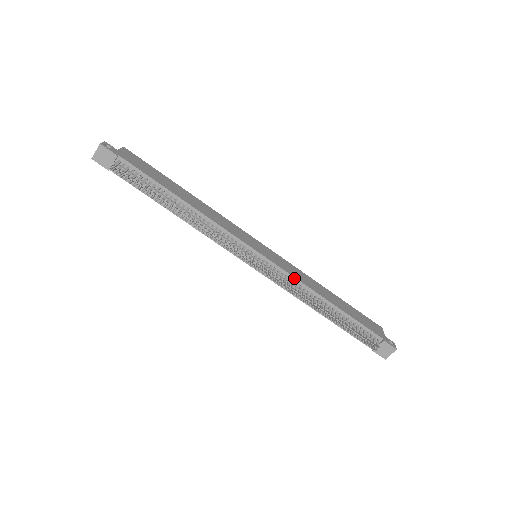
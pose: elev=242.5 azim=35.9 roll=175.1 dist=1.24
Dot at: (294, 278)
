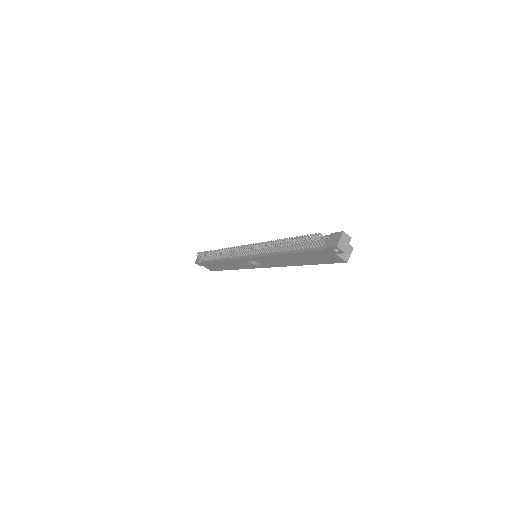
Dot at: occluded
